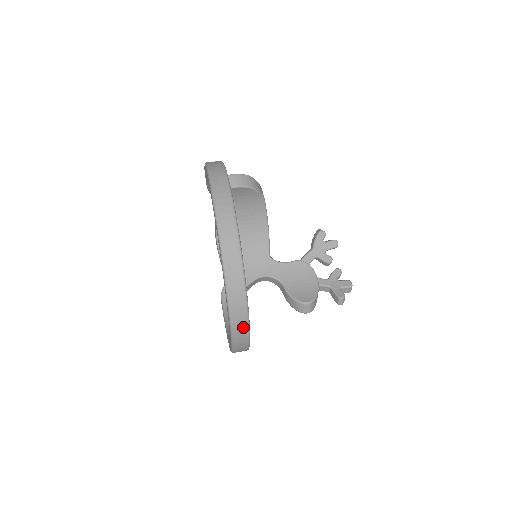
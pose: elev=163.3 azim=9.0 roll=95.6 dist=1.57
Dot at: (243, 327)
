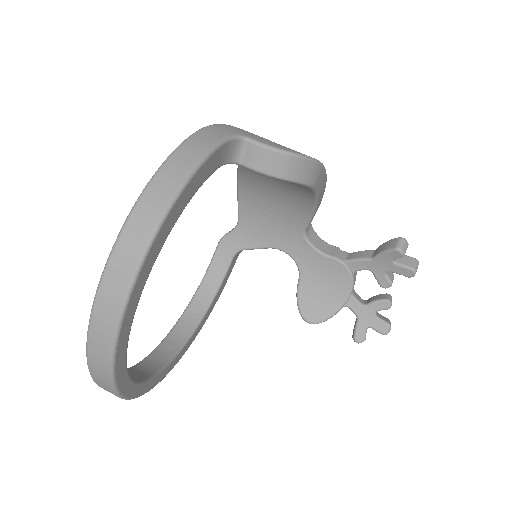
Dot at: occluded
